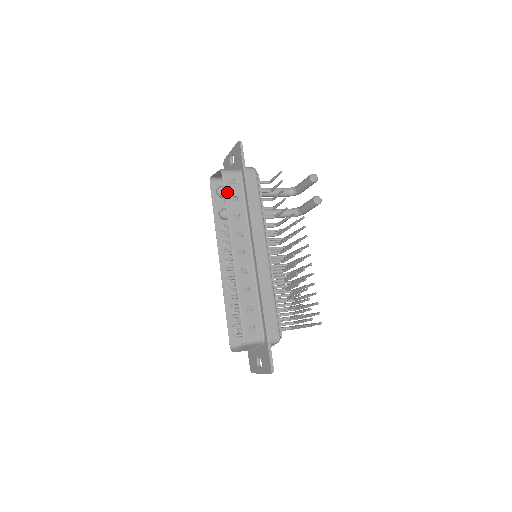
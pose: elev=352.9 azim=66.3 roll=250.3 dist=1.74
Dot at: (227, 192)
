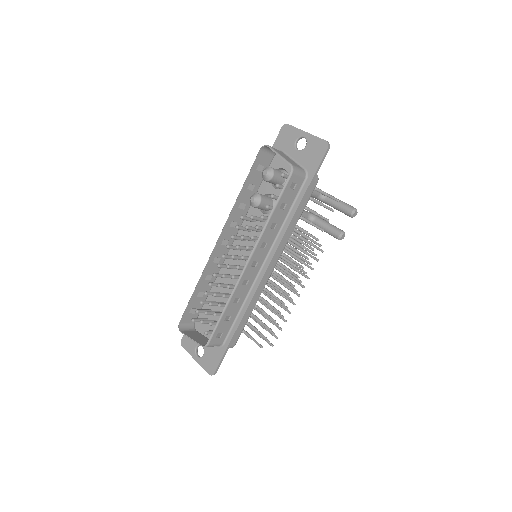
Dot at: (282, 197)
